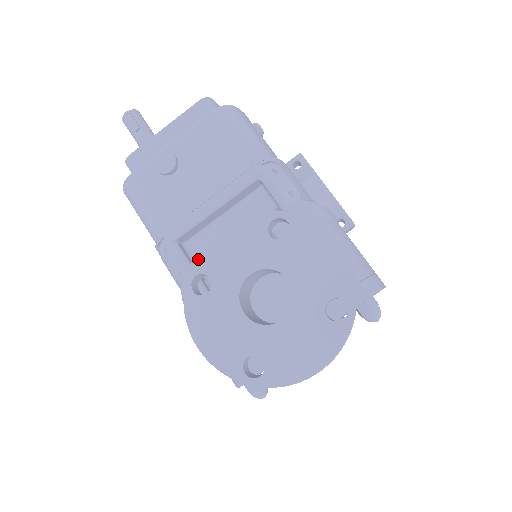
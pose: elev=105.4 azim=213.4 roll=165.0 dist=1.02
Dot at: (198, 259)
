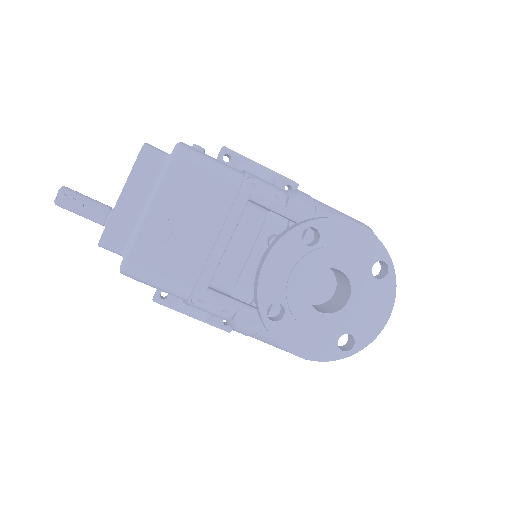
Dot at: (262, 295)
